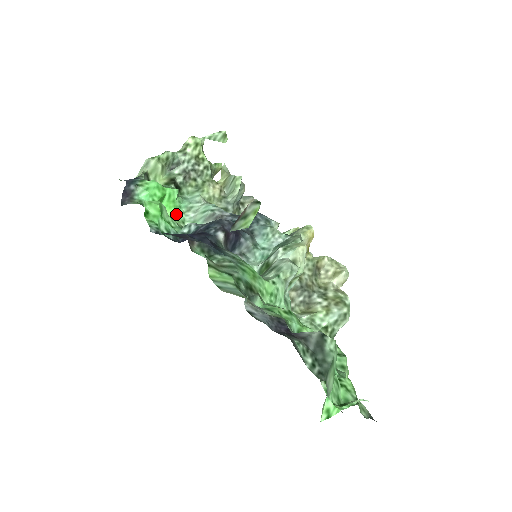
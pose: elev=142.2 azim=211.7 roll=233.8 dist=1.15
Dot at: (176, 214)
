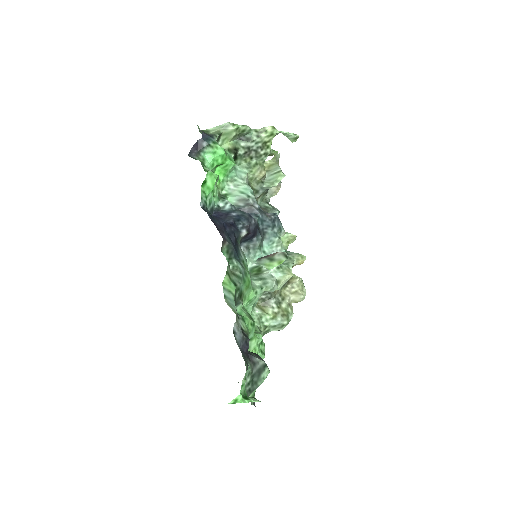
Dot at: (221, 180)
